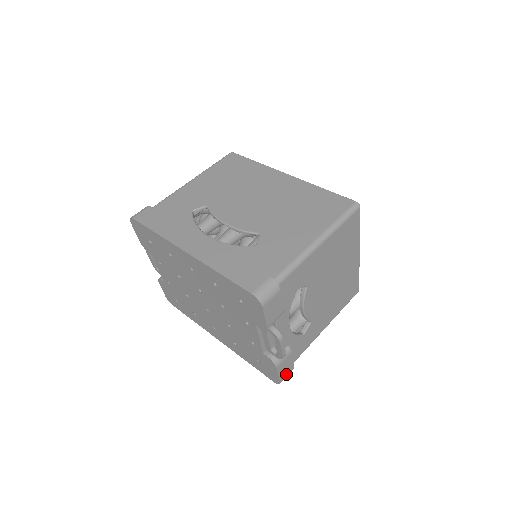
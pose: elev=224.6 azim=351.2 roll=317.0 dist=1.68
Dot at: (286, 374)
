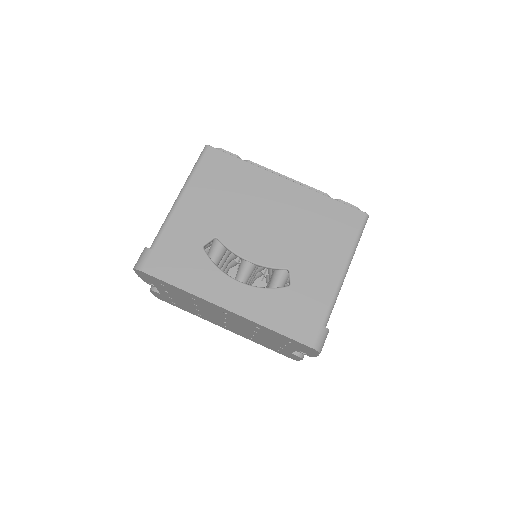
Dot at: occluded
